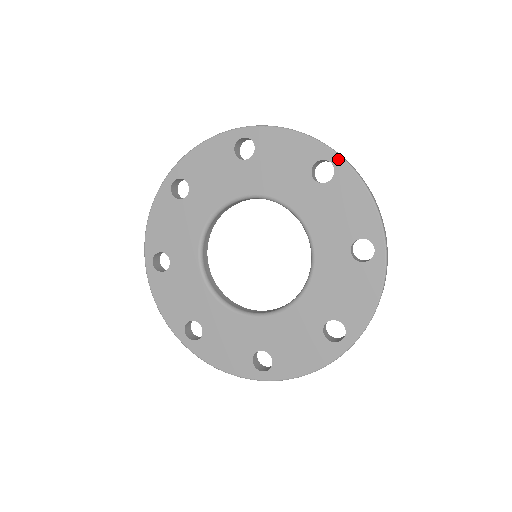
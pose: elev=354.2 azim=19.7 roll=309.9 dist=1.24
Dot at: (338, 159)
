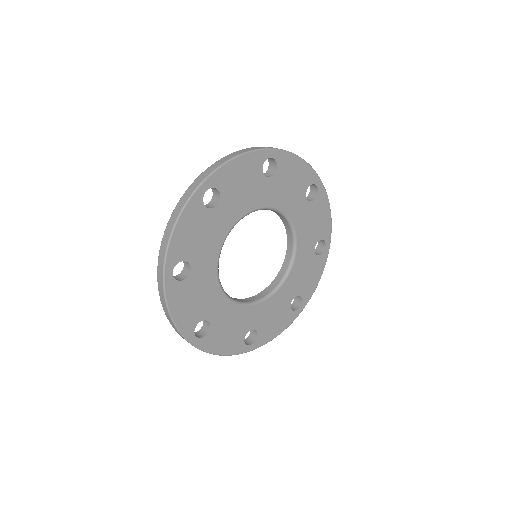
Dot at: (274, 152)
